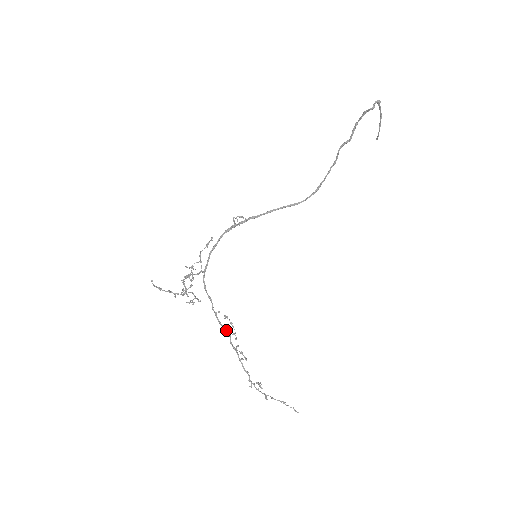
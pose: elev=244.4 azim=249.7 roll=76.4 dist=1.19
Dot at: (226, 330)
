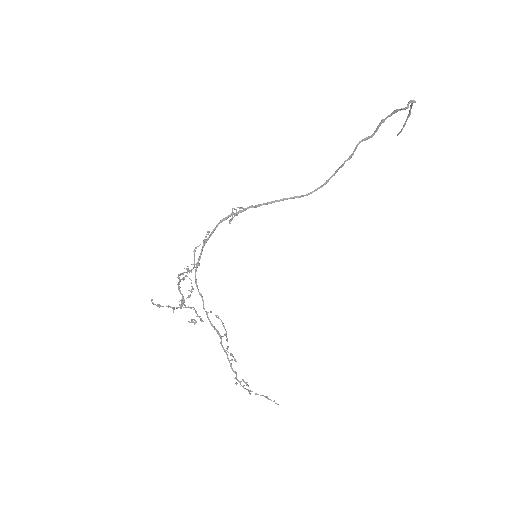
Dot at: (218, 332)
